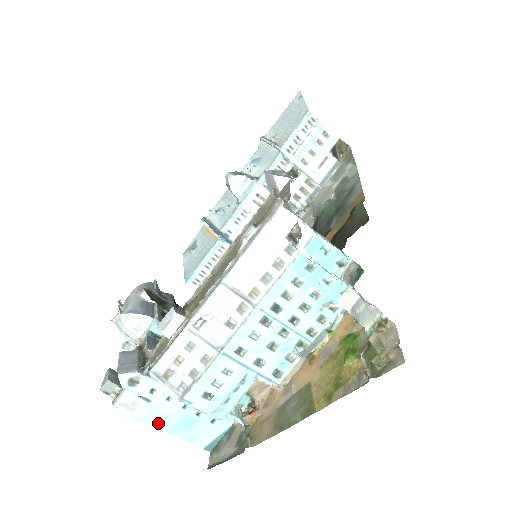
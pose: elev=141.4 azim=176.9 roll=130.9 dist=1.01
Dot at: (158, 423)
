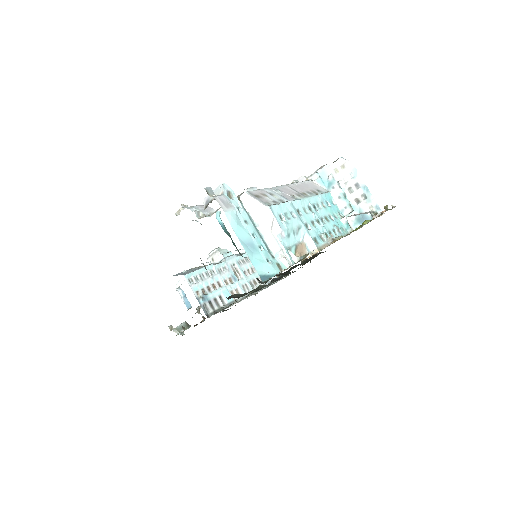
Dot at: (237, 230)
